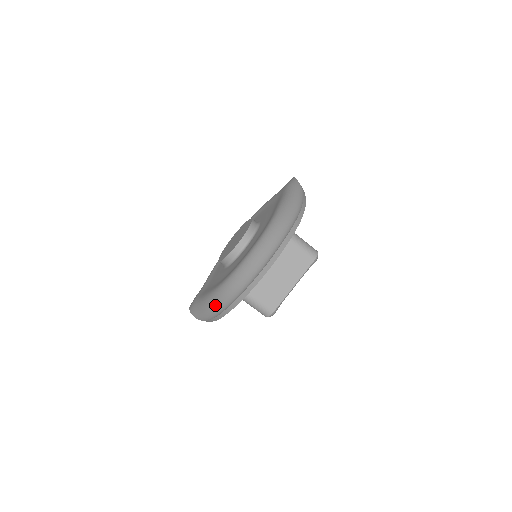
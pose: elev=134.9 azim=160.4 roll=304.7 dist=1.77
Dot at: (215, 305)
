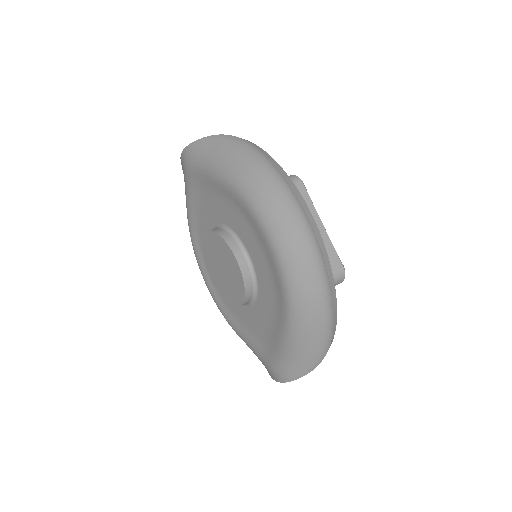
Dot at: (313, 329)
